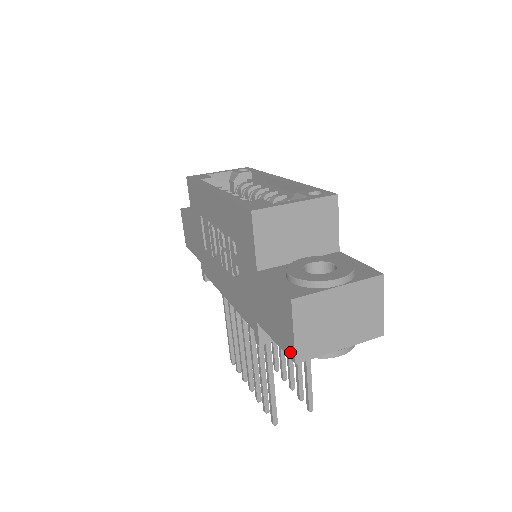
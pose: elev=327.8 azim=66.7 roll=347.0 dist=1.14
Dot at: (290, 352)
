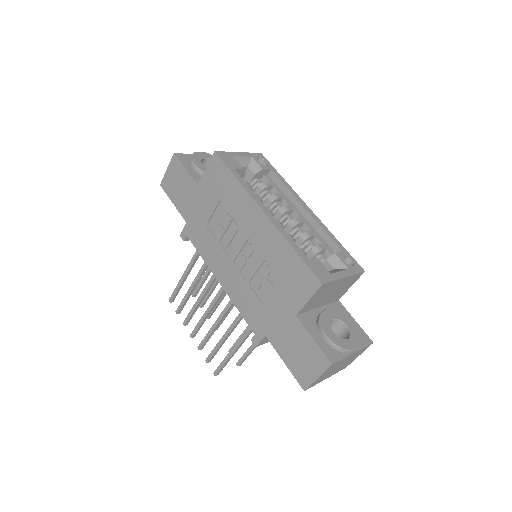
Dot at: (303, 382)
